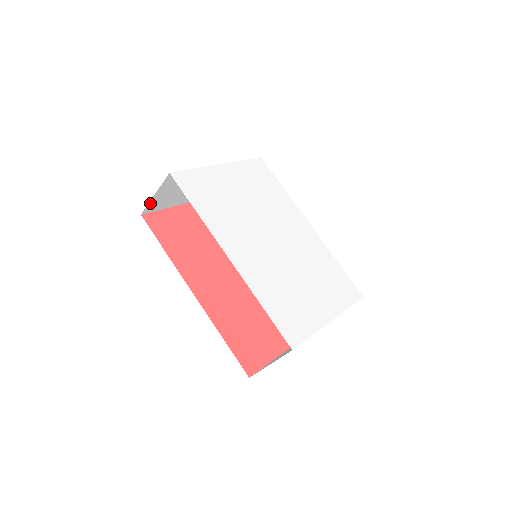
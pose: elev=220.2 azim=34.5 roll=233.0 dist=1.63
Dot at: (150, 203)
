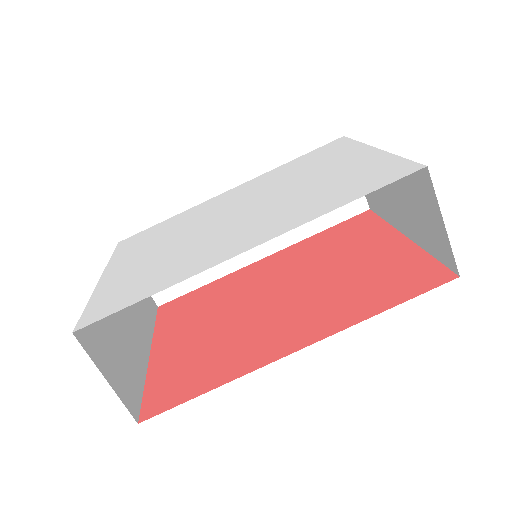
Dot at: (121, 398)
